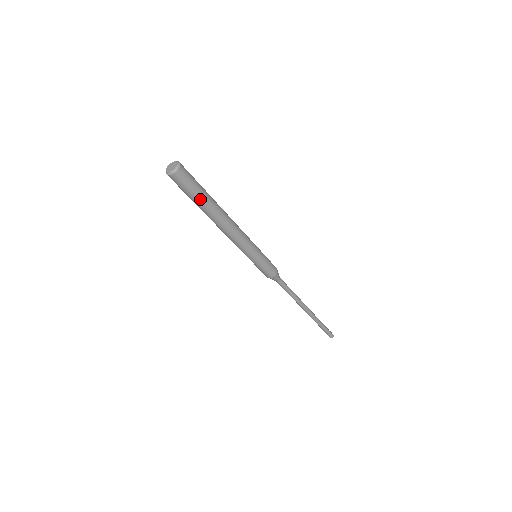
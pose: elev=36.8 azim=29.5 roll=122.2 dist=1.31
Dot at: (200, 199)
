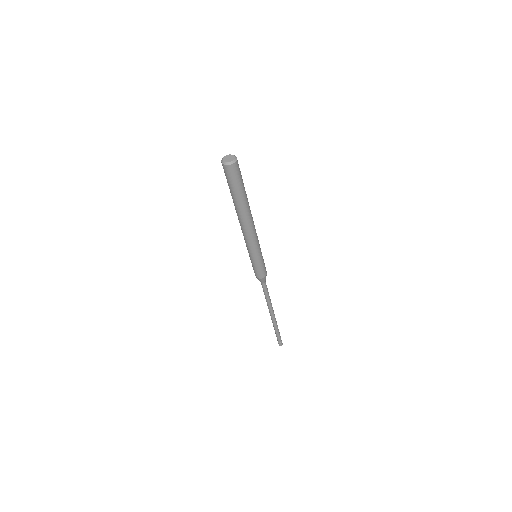
Dot at: (238, 194)
